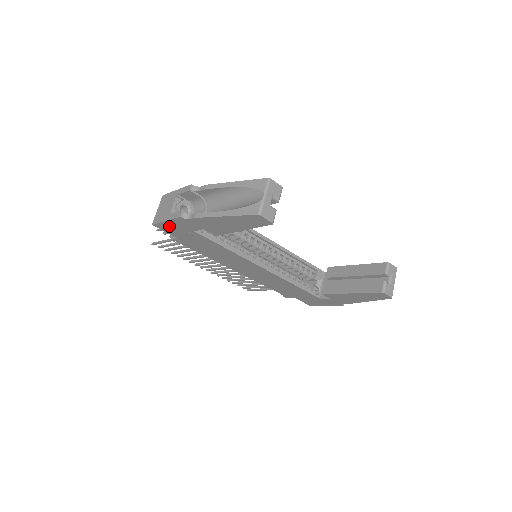
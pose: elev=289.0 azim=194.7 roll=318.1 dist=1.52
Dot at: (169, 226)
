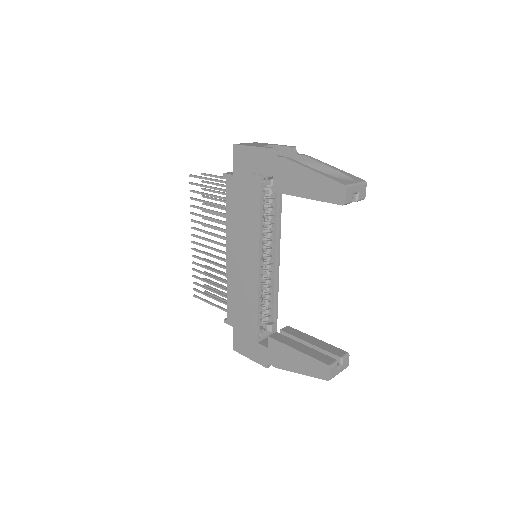
Dot at: (247, 155)
